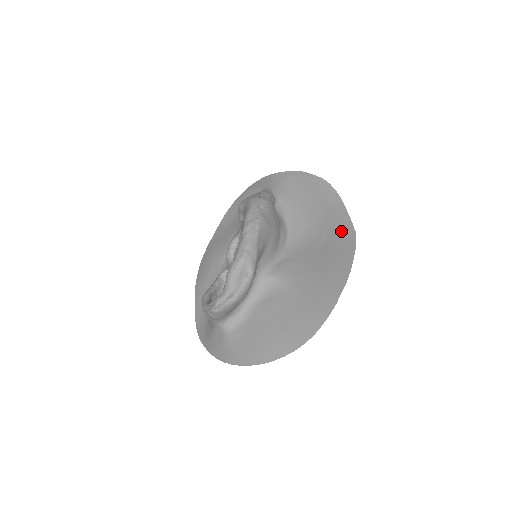
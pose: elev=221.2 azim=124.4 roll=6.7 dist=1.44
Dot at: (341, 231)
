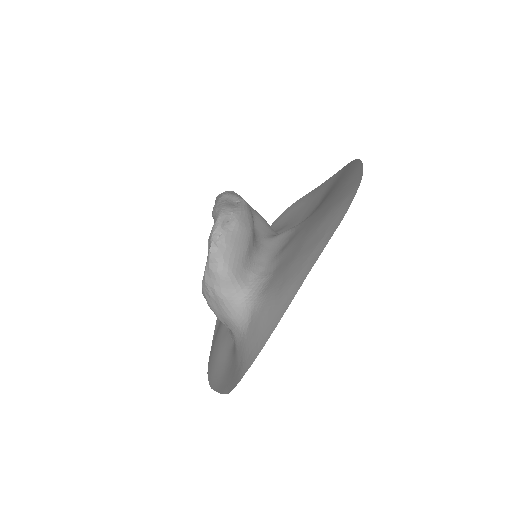
Dot at: (330, 183)
